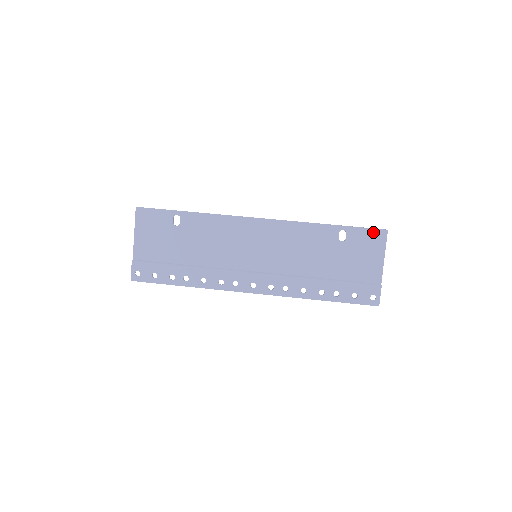
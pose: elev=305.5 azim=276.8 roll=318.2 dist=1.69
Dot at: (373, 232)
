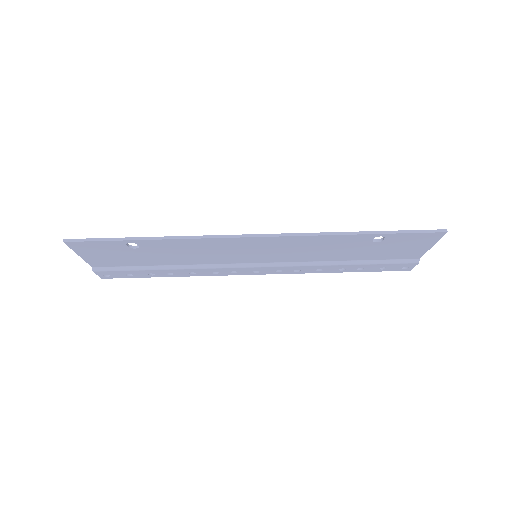
Dot at: (425, 235)
